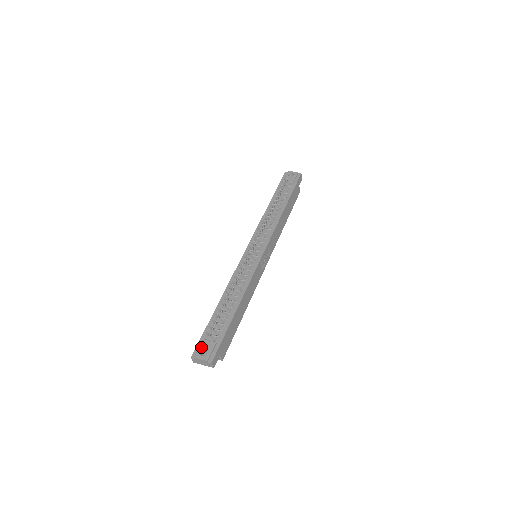
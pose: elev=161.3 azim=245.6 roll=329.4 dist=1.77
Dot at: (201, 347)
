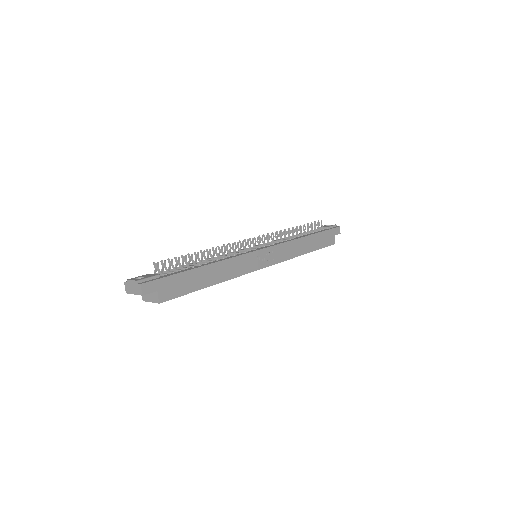
Dot at: (141, 276)
